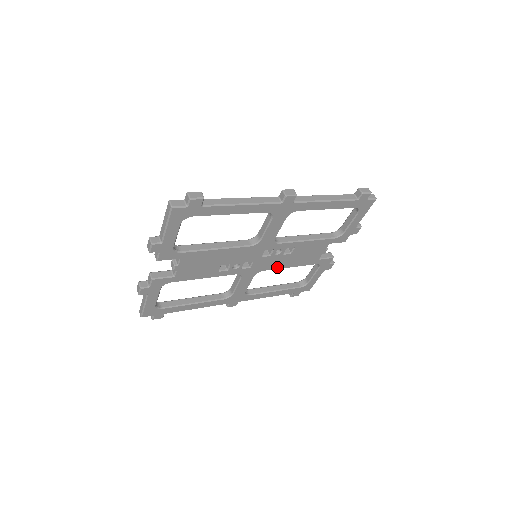
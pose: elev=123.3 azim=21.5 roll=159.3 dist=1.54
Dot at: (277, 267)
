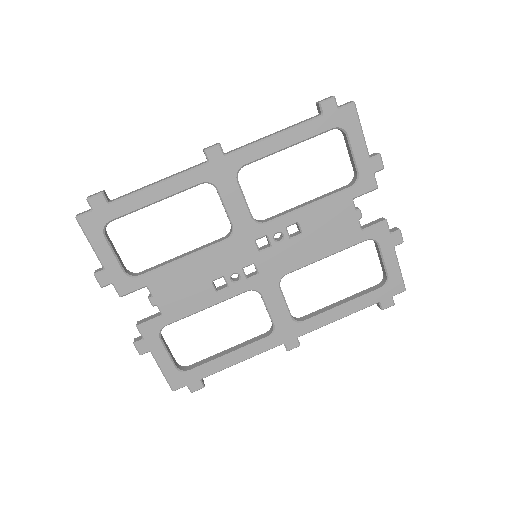
Dot at: (302, 263)
